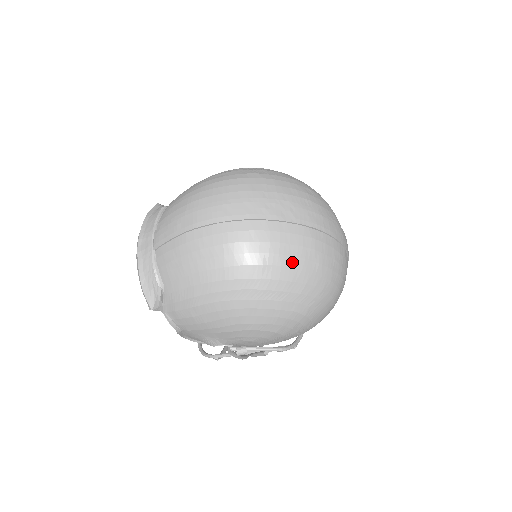
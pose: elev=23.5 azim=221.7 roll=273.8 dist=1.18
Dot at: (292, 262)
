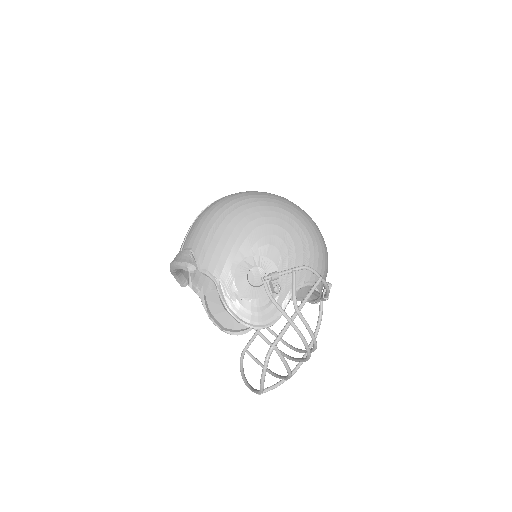
Dot at: (260, 192)
